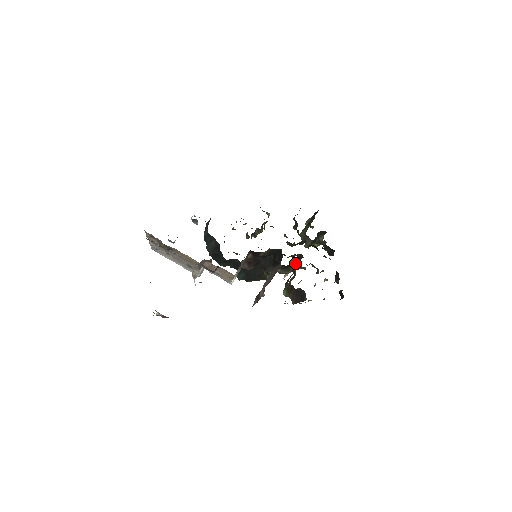
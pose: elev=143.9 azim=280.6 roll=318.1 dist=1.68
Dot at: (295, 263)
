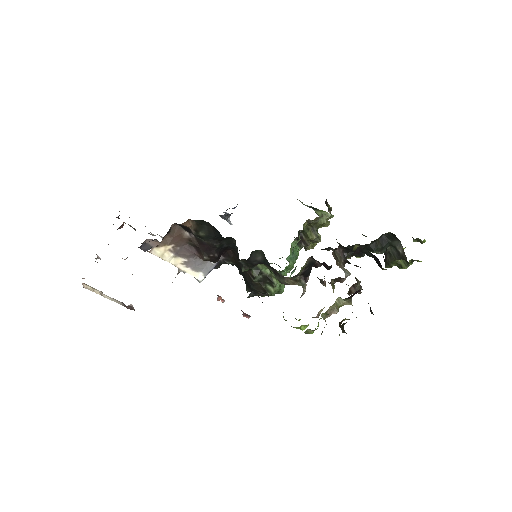
Dot at: occluded
